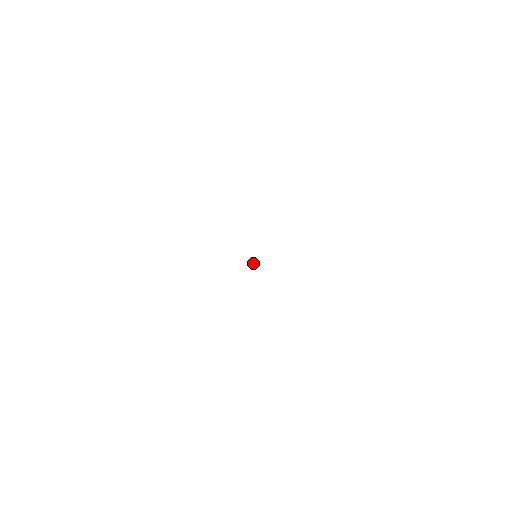
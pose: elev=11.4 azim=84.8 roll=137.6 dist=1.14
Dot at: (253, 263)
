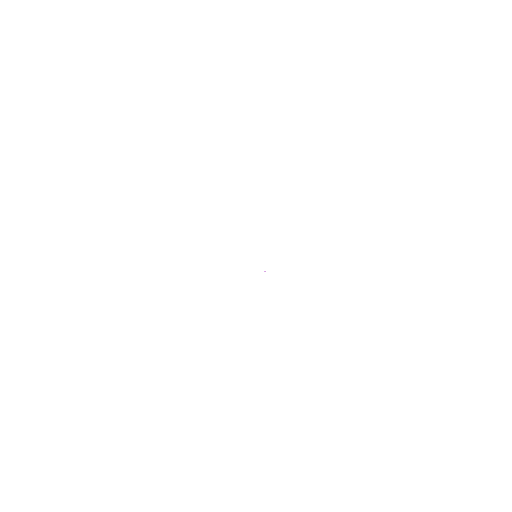
Dot at: (265, 271)
